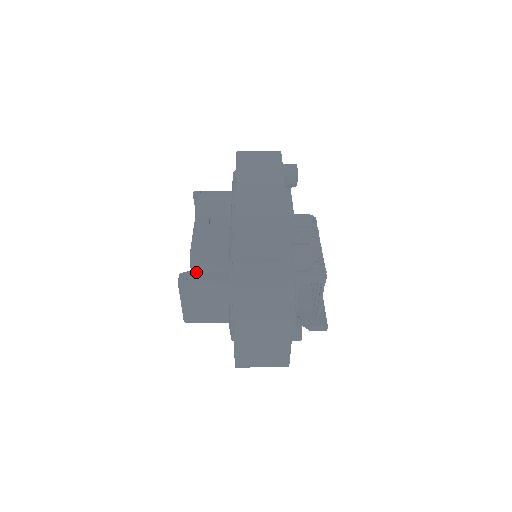
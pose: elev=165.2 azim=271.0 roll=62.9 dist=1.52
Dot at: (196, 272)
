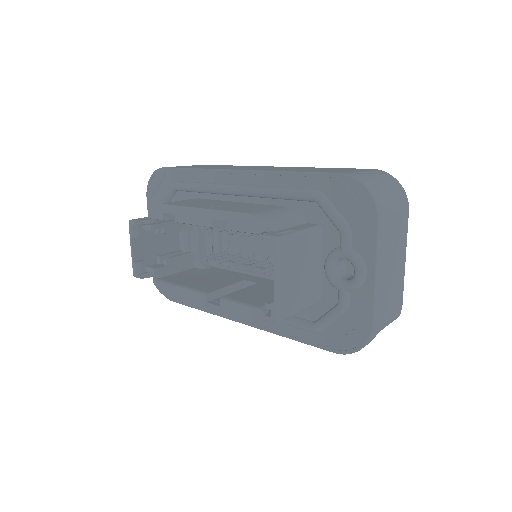
Dot at: (276, 230)
